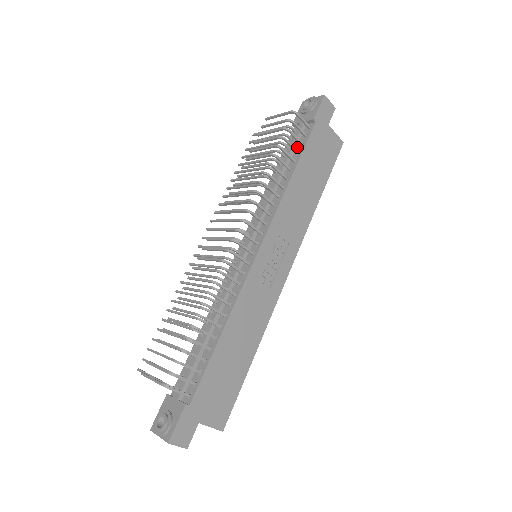
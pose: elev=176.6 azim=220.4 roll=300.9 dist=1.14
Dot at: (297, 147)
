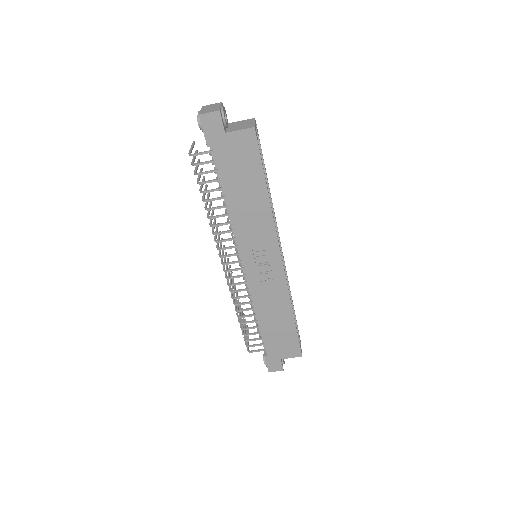
Dot at: occluded
